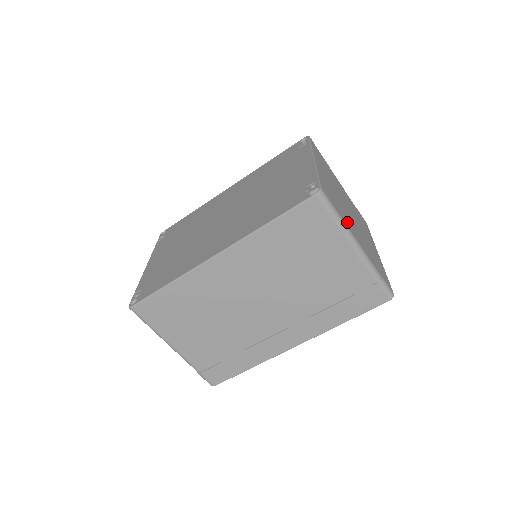
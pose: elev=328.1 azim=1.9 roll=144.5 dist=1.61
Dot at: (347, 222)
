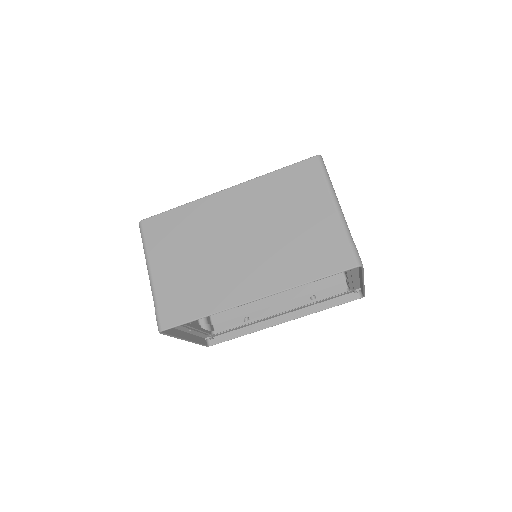
Dot at: occluded
